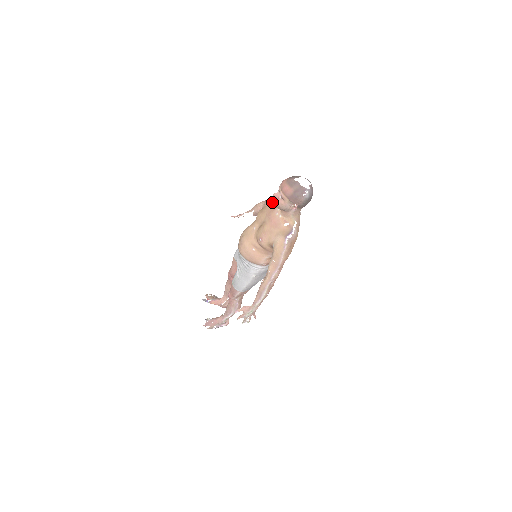
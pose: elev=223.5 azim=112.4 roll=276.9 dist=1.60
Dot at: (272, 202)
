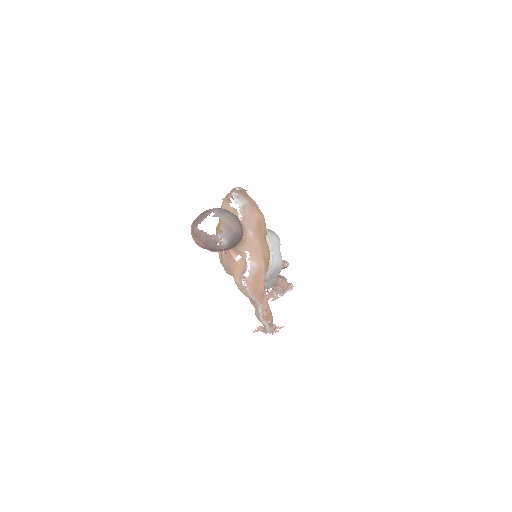
Dot at: (220, 219)
